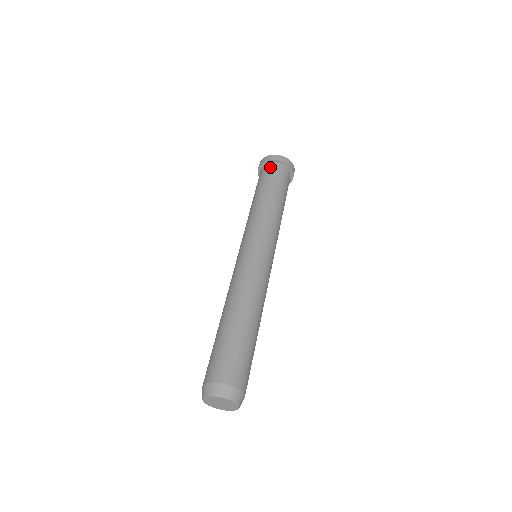
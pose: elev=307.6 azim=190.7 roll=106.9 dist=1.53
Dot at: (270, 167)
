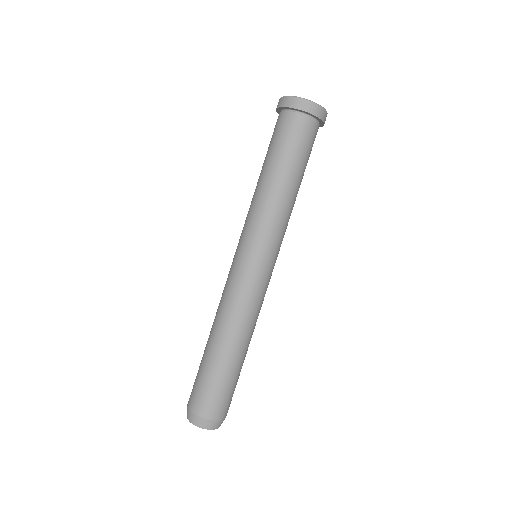
Dot at: (281, 119)
